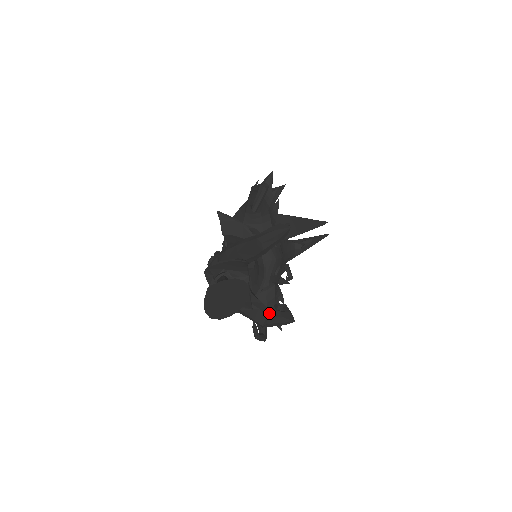
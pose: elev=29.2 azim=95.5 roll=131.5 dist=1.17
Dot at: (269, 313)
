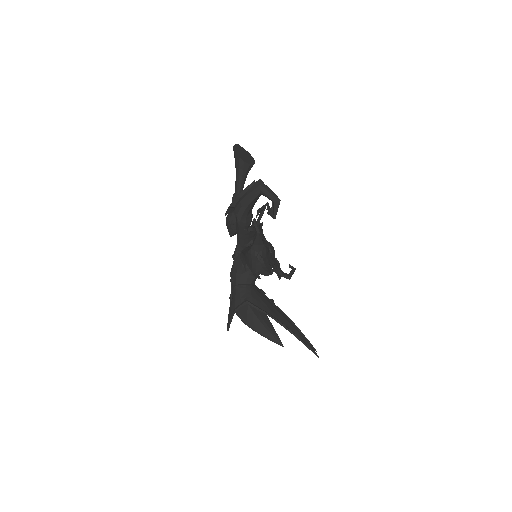
Dot at: occluded
